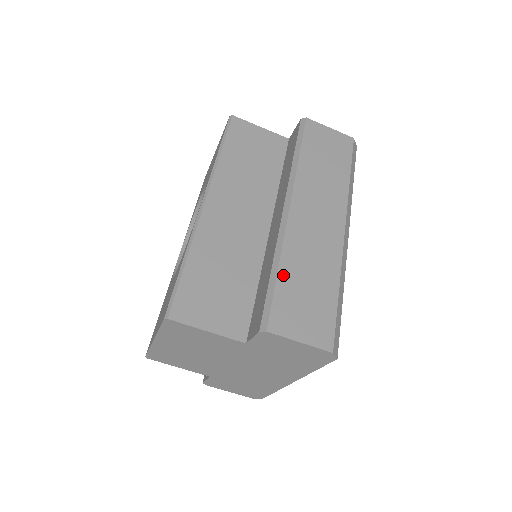
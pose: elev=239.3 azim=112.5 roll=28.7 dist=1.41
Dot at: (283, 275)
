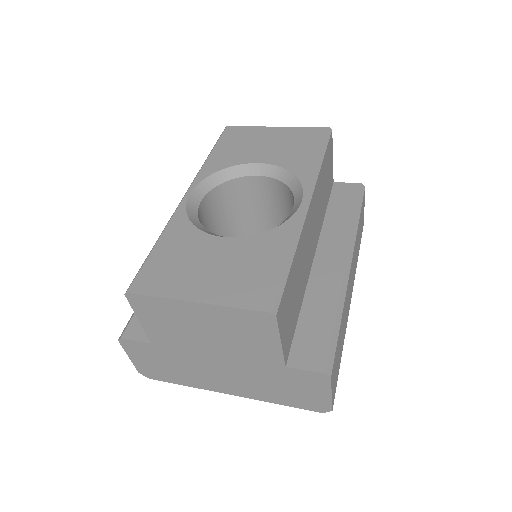
Dot at: occluded
